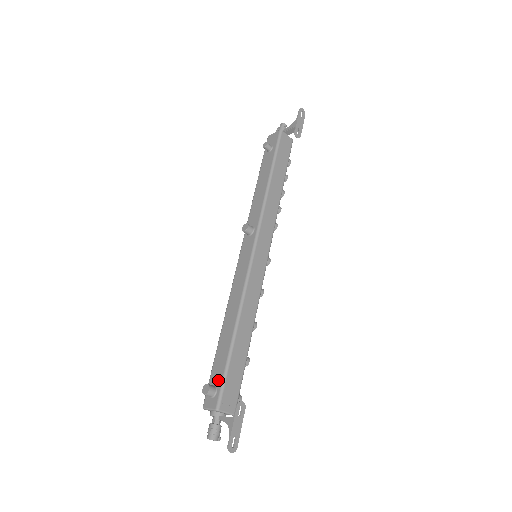
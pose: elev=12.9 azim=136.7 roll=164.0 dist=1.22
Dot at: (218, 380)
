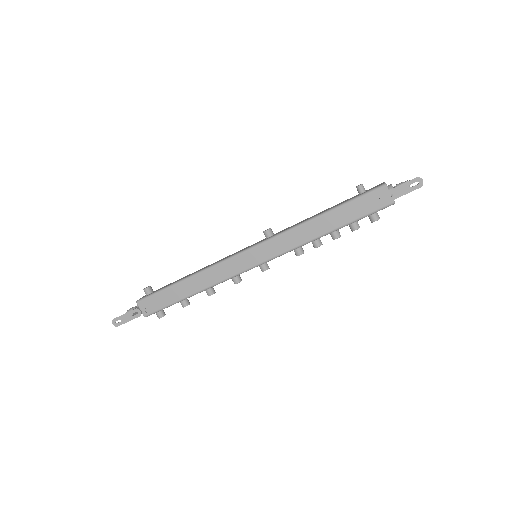
Dot at: (155, 291)
